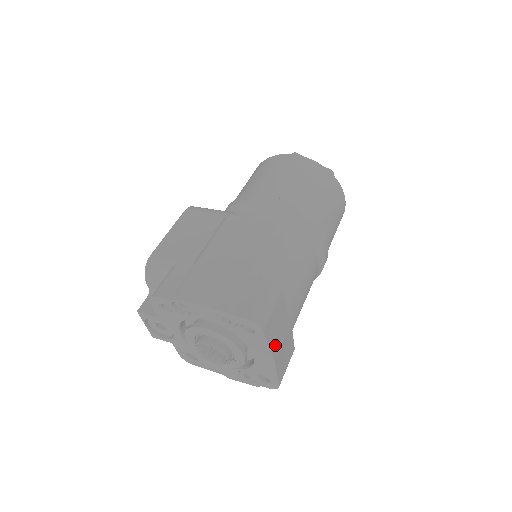
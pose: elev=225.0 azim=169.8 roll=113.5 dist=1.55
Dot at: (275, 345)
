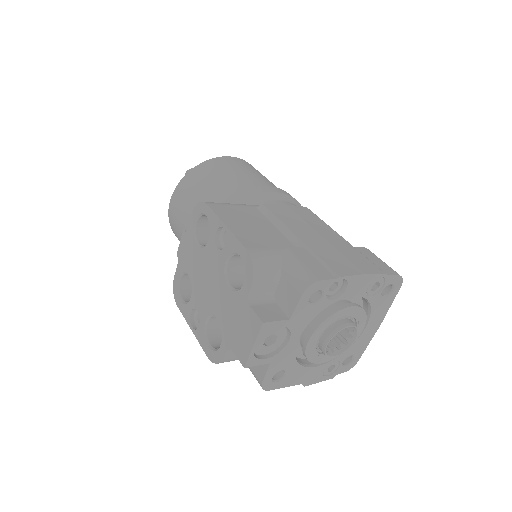
Dot at: occluded
